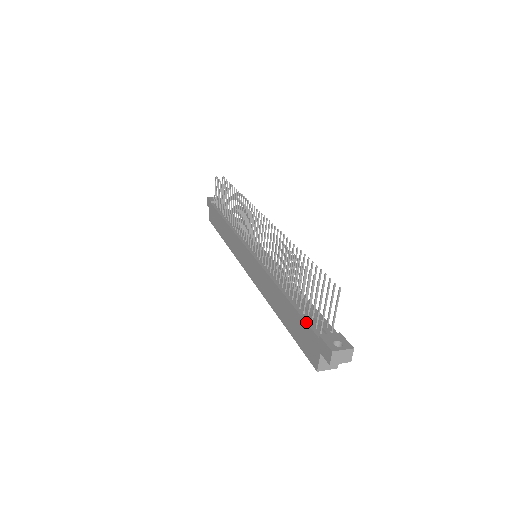
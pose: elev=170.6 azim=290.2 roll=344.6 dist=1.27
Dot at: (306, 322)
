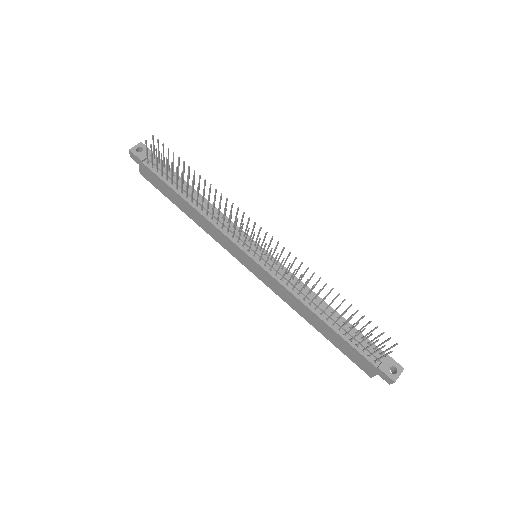
Dot at: (359, 353)
